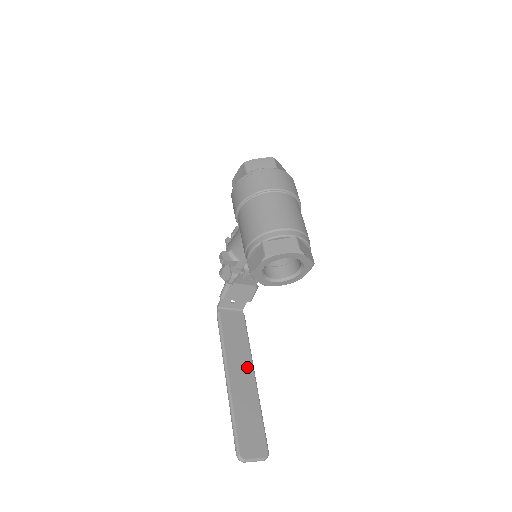
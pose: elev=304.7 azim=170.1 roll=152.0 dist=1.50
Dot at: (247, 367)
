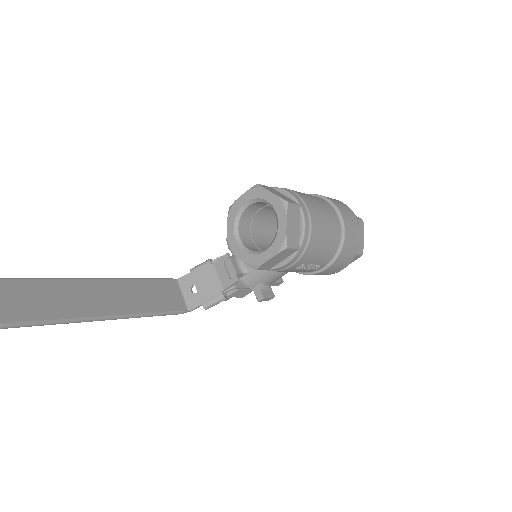
Dot at: (119, 306)
